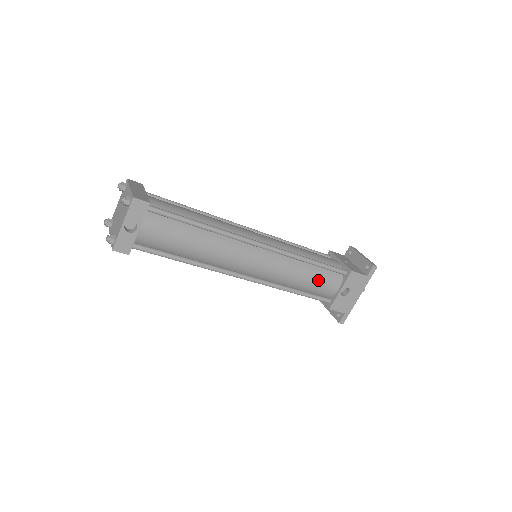
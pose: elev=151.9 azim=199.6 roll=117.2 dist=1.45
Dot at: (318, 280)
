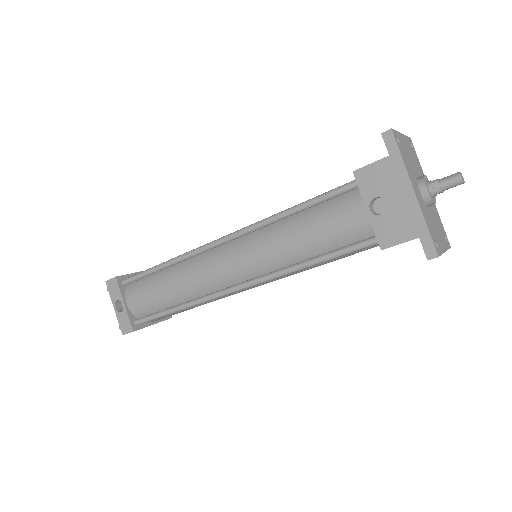
Dot at: (322, 224)
